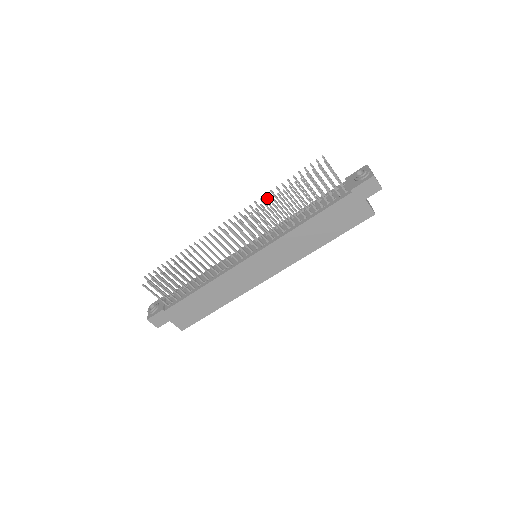
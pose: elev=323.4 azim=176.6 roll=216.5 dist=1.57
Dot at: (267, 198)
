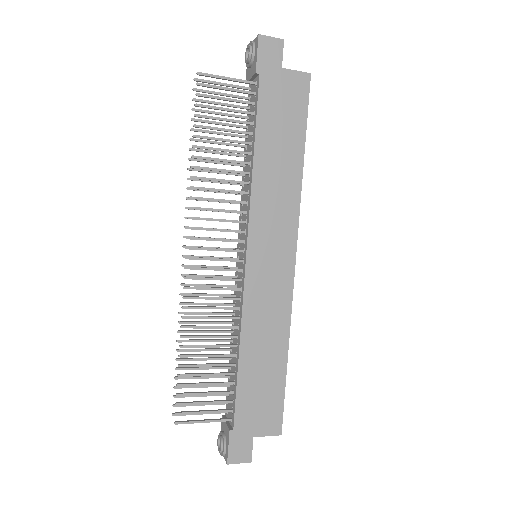
Dot at: occluded
